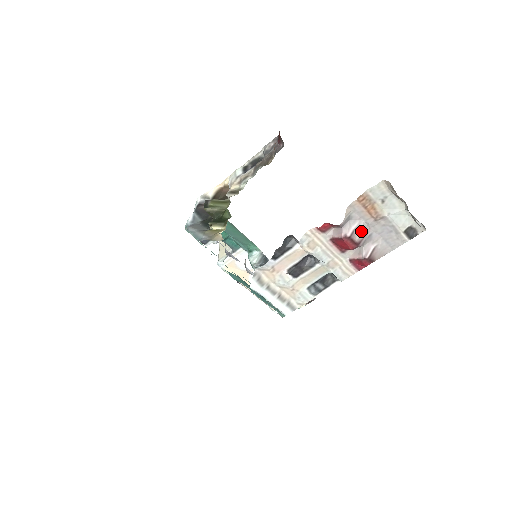
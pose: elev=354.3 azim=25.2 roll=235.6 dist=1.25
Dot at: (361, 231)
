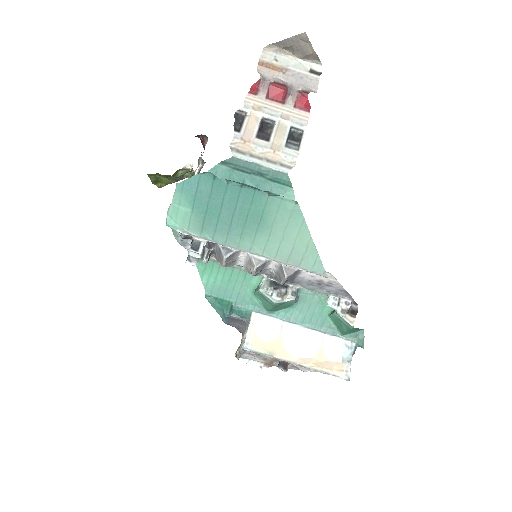
Dot at: (280, 81)
